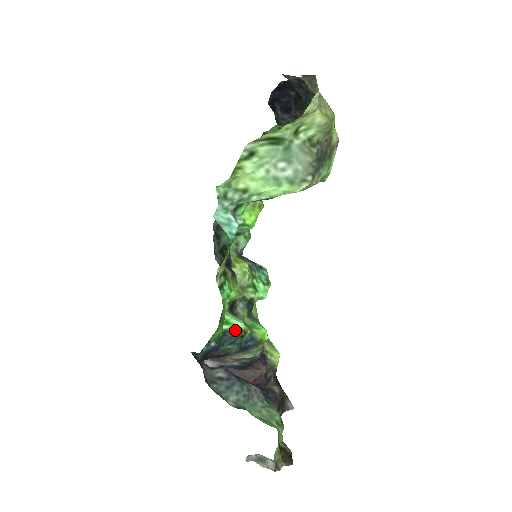
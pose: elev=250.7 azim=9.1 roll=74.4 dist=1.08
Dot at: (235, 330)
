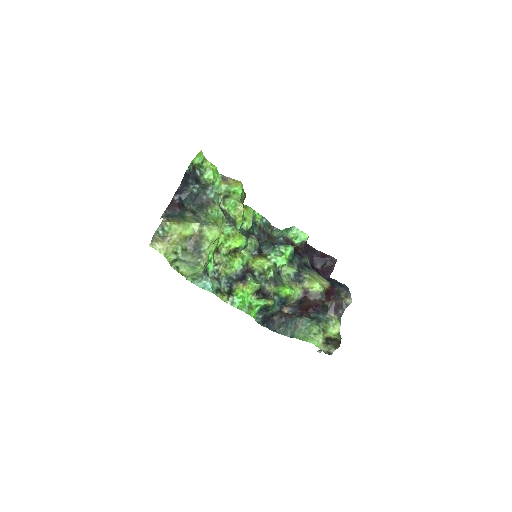
Dot at: (263, 306)
